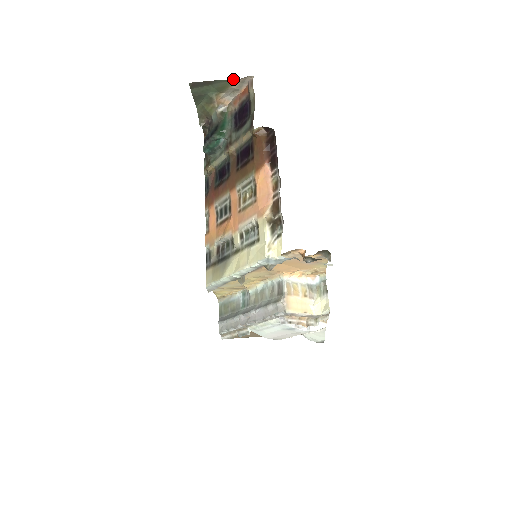
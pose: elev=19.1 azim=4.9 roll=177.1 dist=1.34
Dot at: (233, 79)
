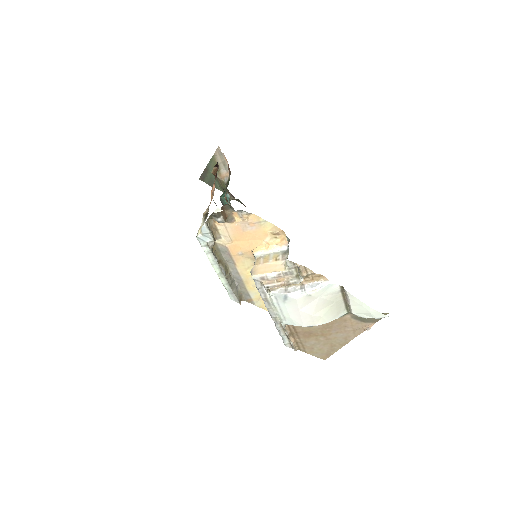
Dot at: (213, 157)
